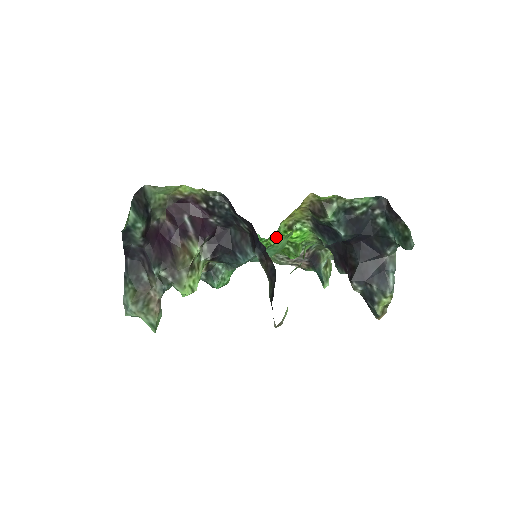
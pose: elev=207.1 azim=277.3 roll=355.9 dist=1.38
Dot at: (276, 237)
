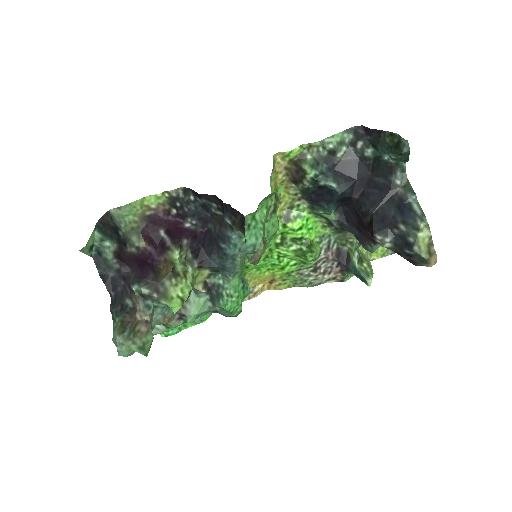
Dot at: (281, 241)
